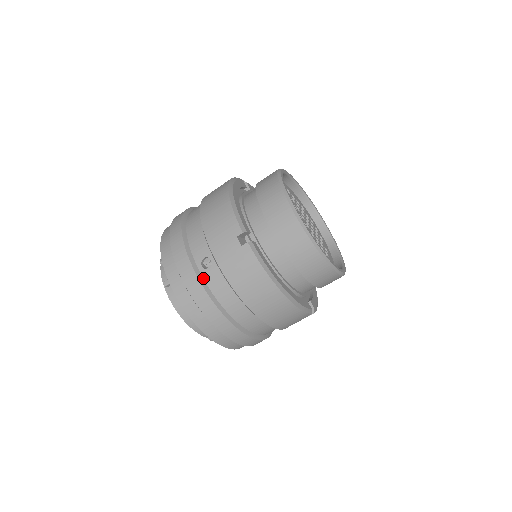
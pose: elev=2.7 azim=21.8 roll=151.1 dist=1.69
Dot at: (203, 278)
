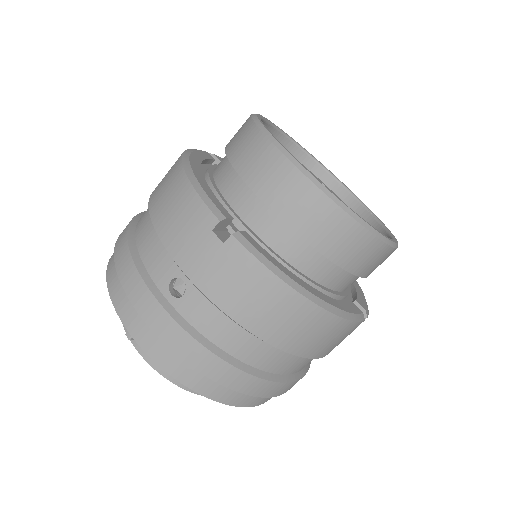
Dot at: (178, 313)
